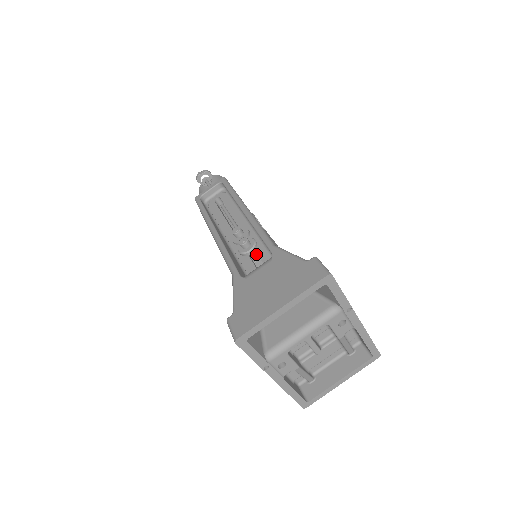
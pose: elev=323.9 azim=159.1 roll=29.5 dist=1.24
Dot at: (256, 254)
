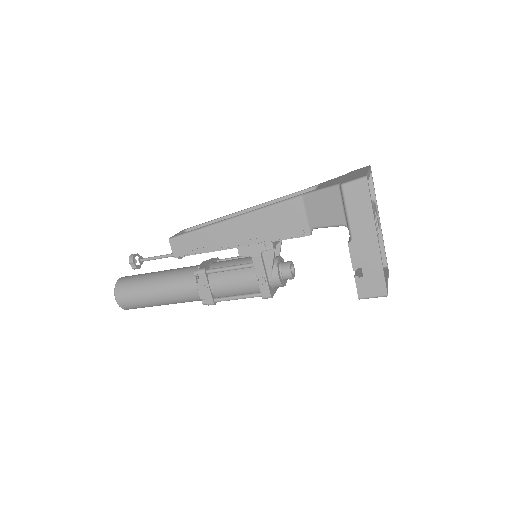
Dot at: occluded
